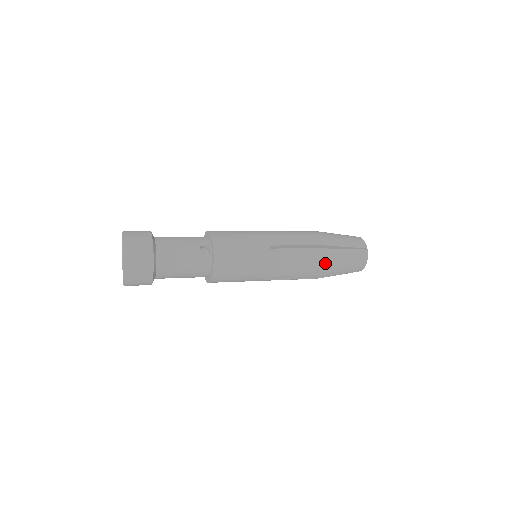
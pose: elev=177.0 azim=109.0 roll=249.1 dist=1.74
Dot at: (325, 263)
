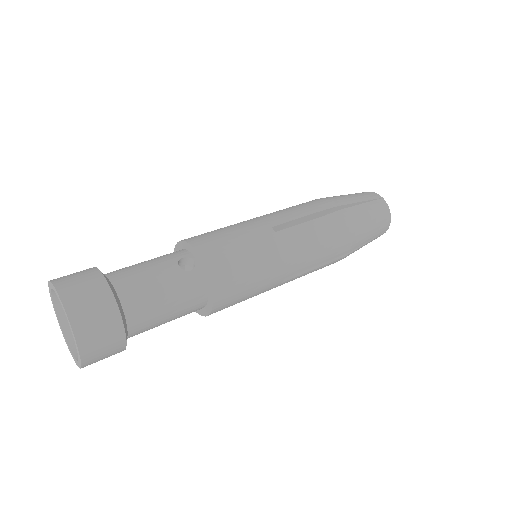
Dot at: (348, 228)
